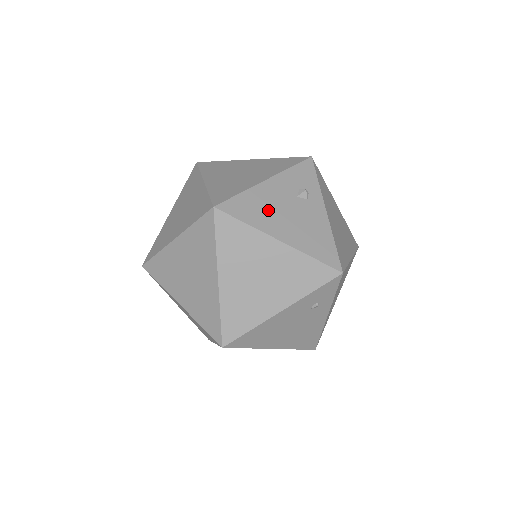
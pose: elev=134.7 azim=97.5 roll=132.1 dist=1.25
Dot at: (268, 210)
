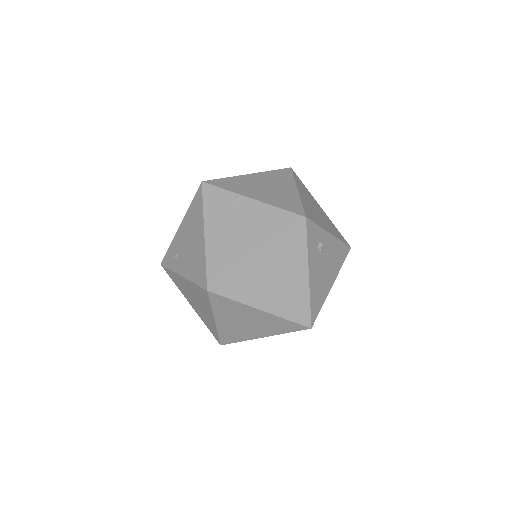
Dot at: (321, 285)
